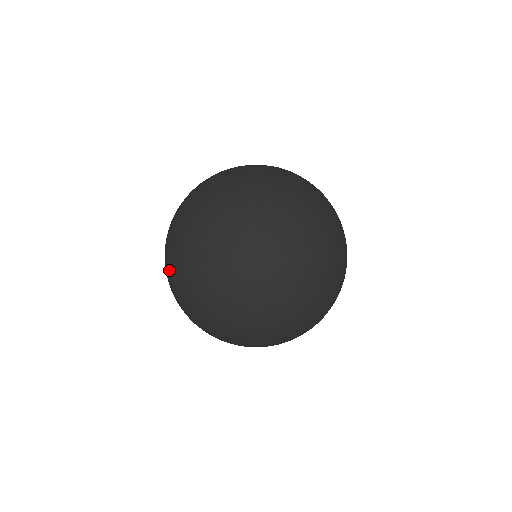
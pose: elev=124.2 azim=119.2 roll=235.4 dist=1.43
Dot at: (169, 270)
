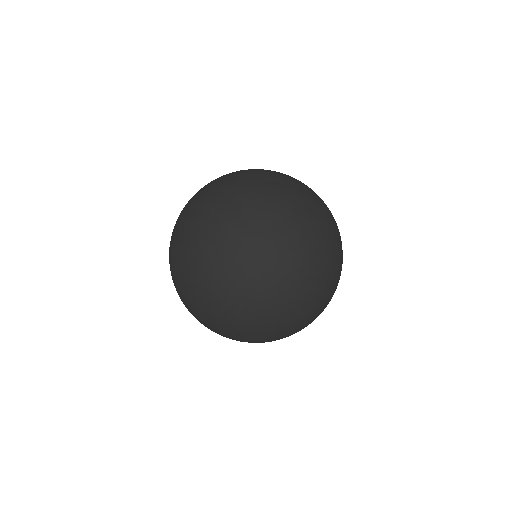
Dot at: occluded
